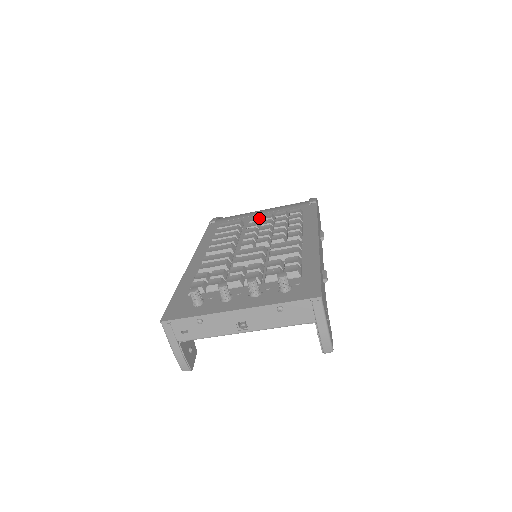
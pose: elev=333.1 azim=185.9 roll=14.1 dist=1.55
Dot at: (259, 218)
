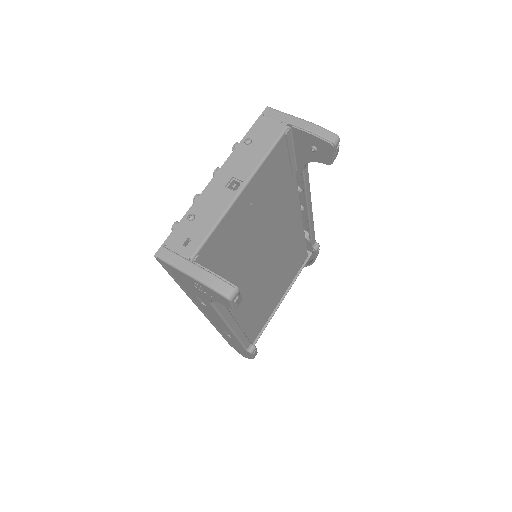
Dot at: occluded
